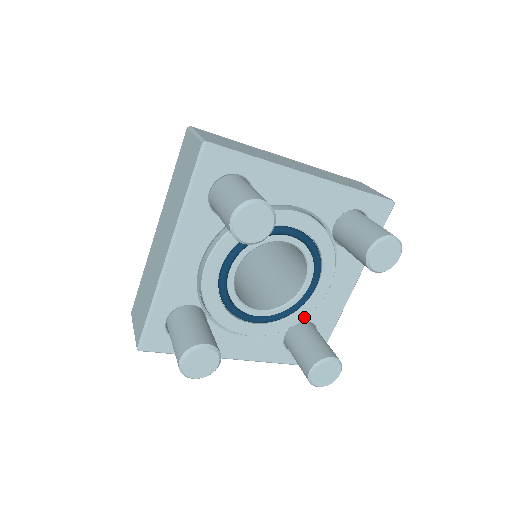
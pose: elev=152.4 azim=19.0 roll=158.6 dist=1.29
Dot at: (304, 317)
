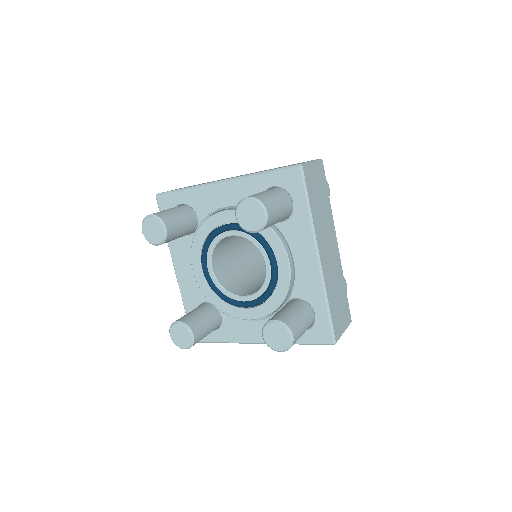
Dot at: (222, 310)
